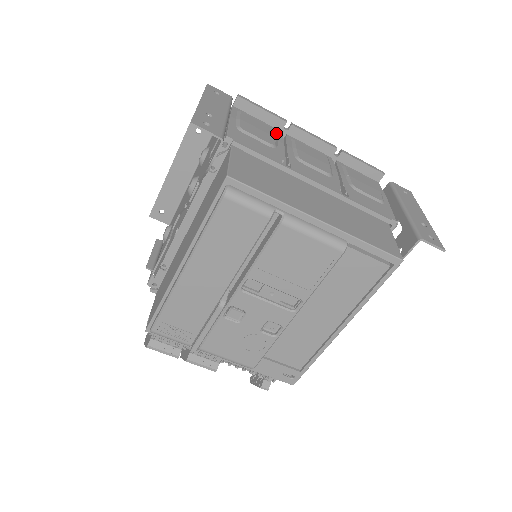
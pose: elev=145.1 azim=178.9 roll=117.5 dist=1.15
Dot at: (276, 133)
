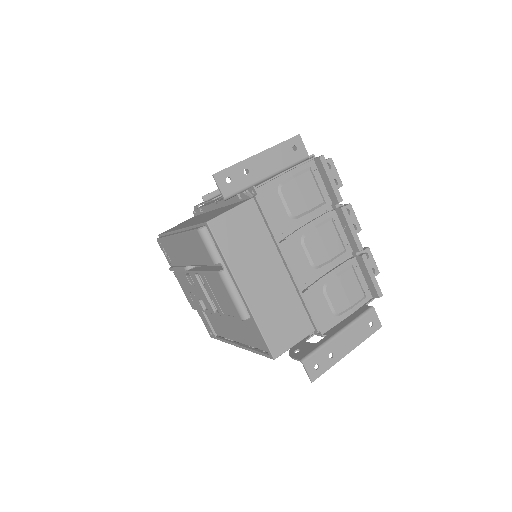
Dot at: (319, 205)
